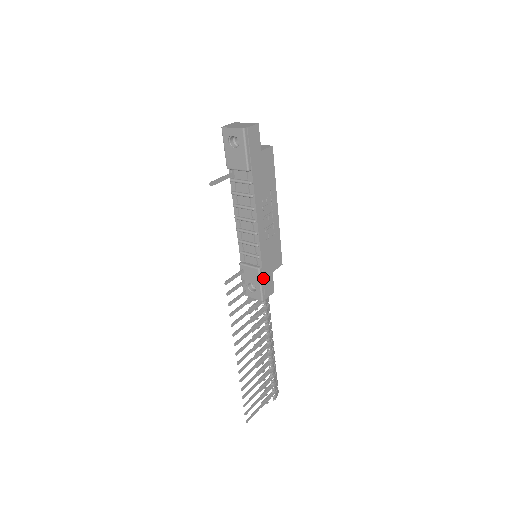
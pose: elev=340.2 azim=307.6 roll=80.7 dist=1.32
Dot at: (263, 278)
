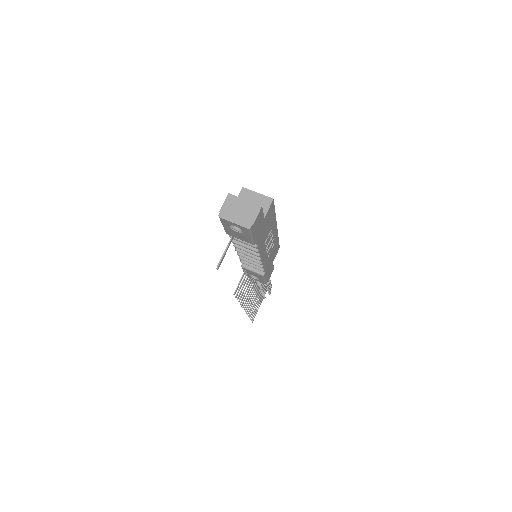
Dot at: (266, 276)
